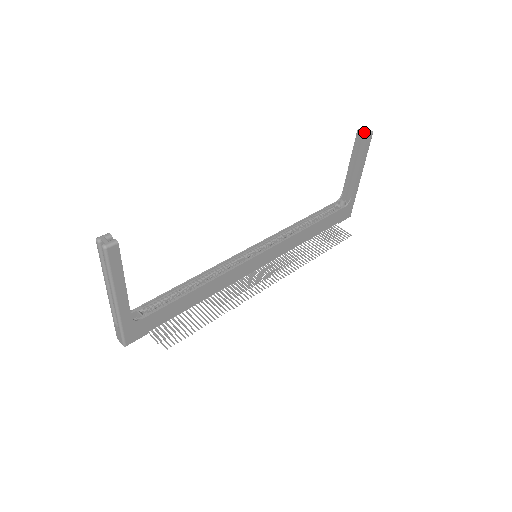
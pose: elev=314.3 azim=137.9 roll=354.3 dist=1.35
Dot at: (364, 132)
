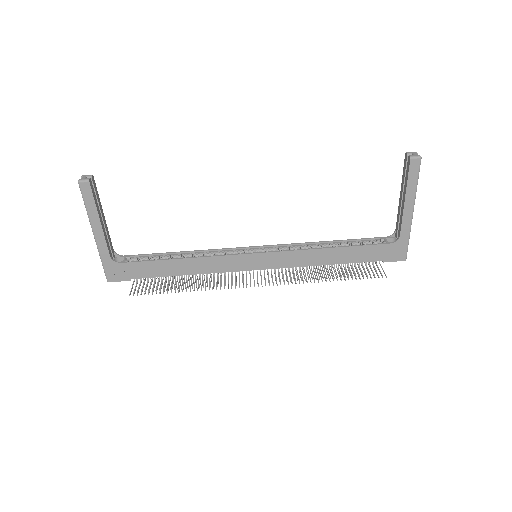
Dot at: (408, 155)
